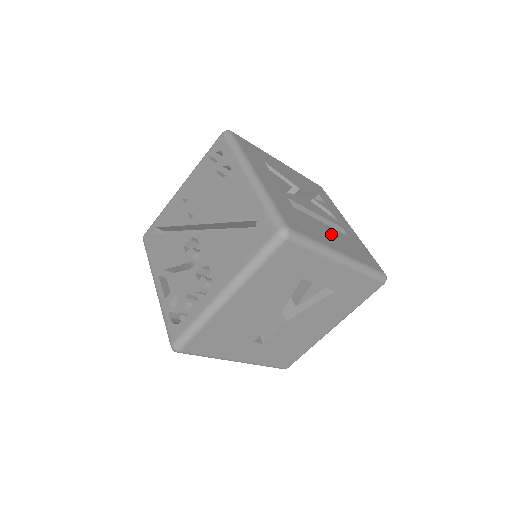
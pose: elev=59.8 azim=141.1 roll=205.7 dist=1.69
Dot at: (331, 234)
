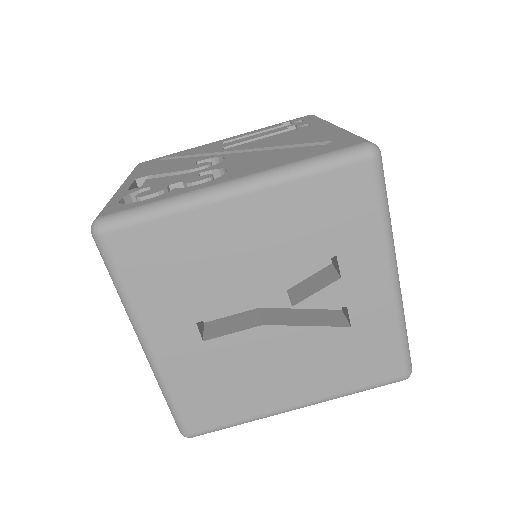
Dot at: occluded
